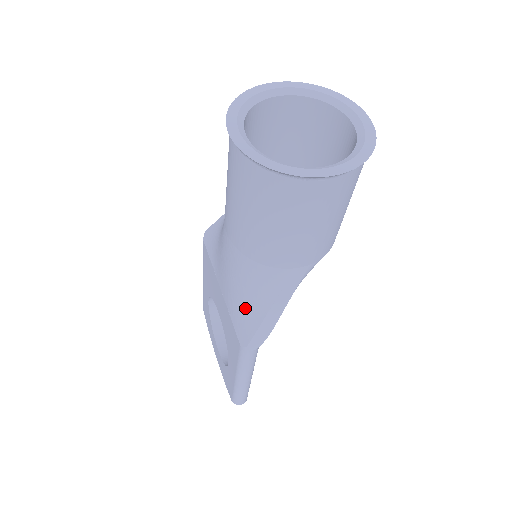
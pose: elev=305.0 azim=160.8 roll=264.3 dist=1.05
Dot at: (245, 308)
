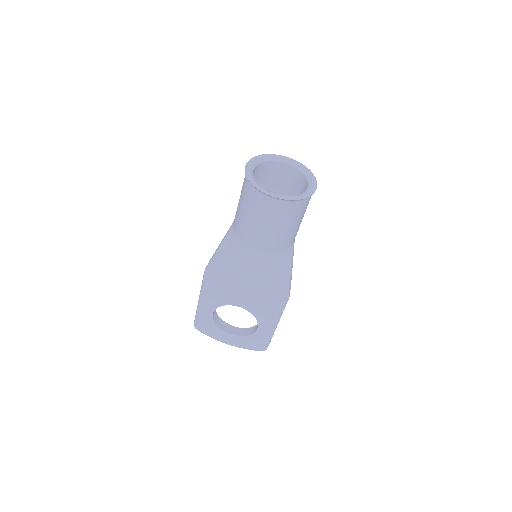
Dot at: (277, 280)
